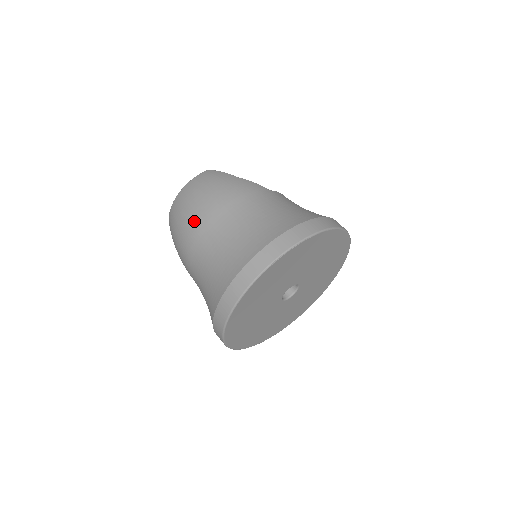
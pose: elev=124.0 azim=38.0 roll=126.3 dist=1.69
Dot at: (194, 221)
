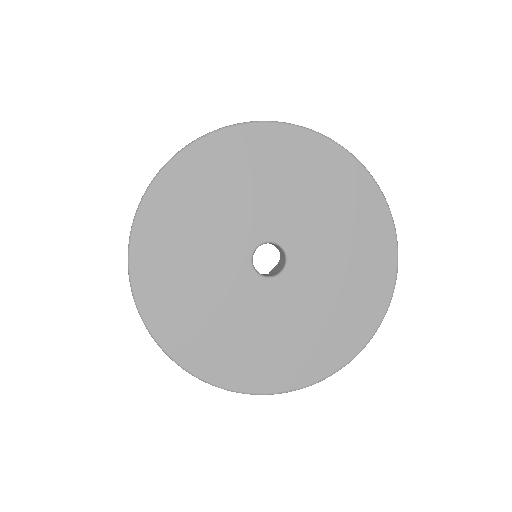
Dot at: occluded
